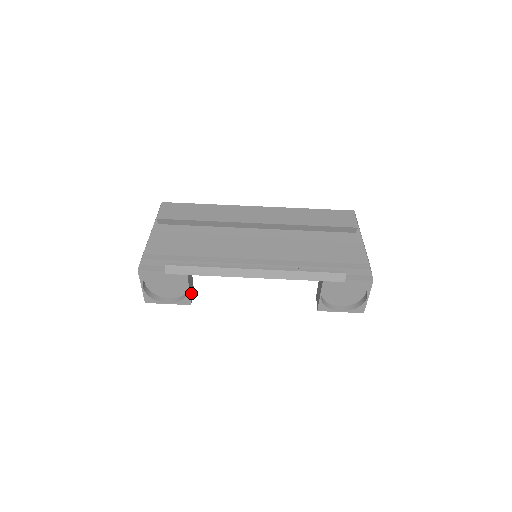
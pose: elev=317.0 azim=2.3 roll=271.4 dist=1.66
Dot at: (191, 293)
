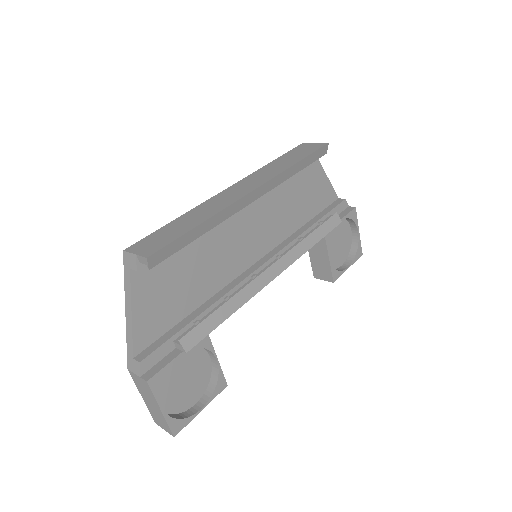
Dot at: occluded
